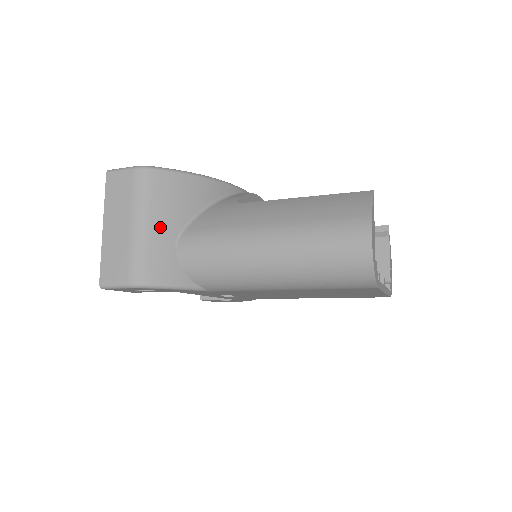
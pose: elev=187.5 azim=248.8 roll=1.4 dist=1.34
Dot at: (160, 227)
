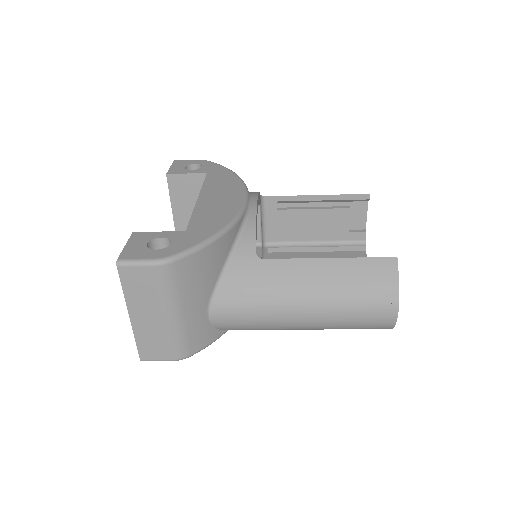
Dot at: (193, 308)
